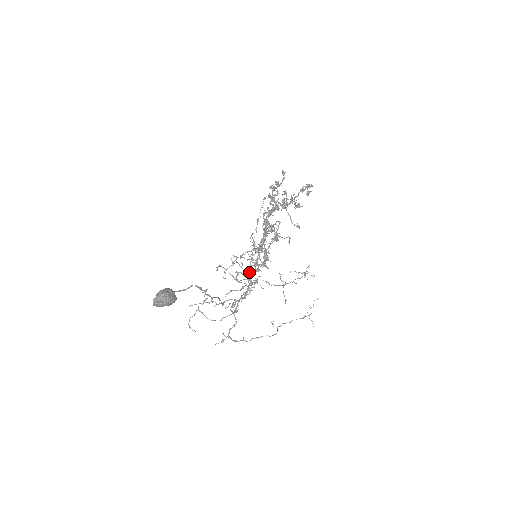
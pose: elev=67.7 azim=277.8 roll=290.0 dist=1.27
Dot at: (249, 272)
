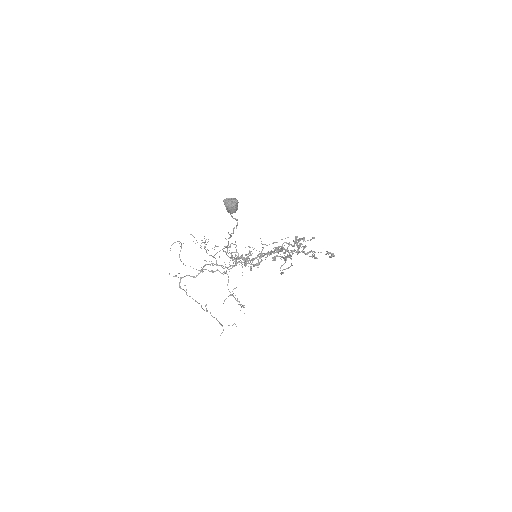
Dot at: (243, 259)
